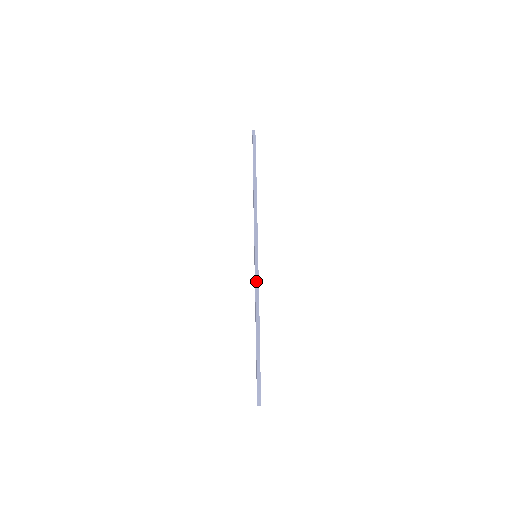
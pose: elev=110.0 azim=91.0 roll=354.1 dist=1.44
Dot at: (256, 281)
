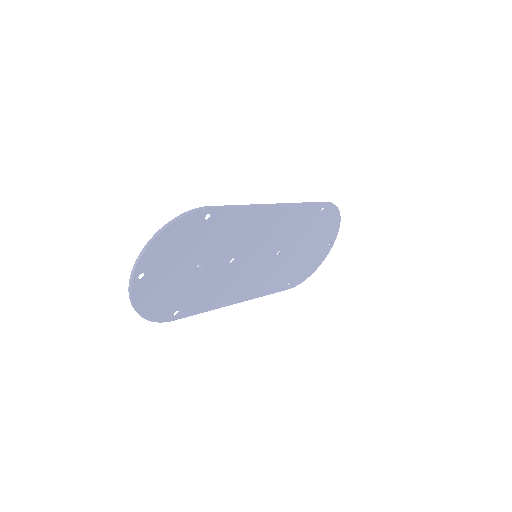
Dot at: (238, 205)
